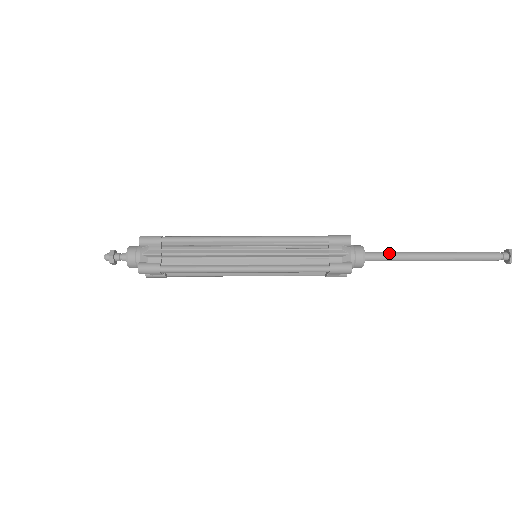
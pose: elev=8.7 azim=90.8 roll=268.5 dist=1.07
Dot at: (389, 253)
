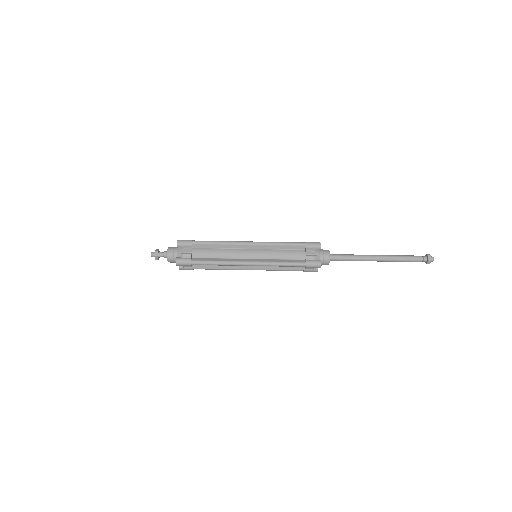
Dot at: (346, 255)
